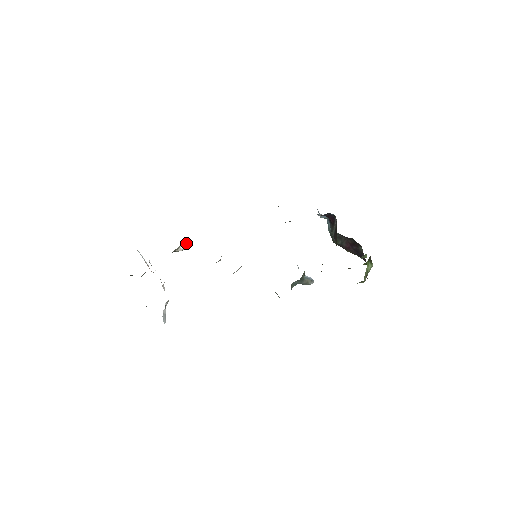
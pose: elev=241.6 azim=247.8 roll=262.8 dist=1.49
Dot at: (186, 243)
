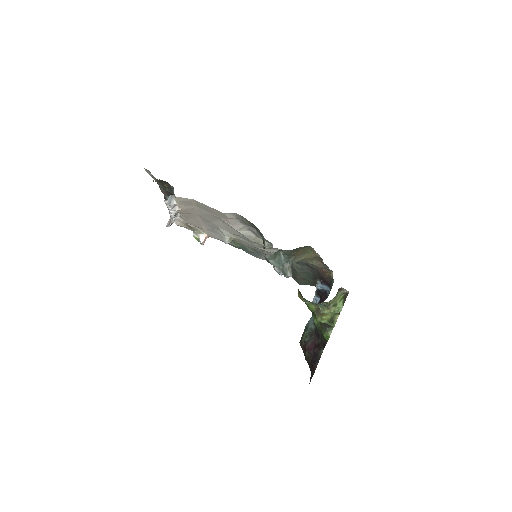
Dot at: (205, 240)
